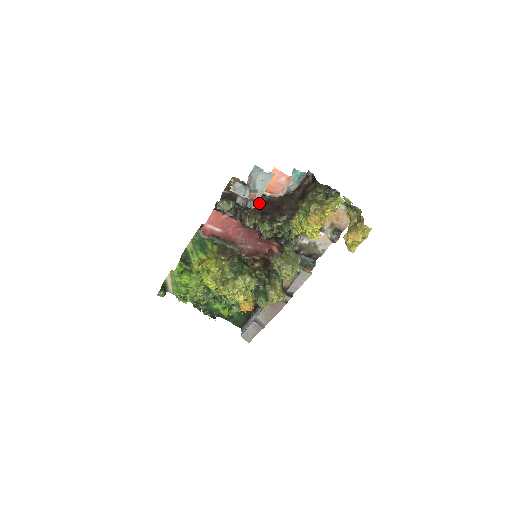
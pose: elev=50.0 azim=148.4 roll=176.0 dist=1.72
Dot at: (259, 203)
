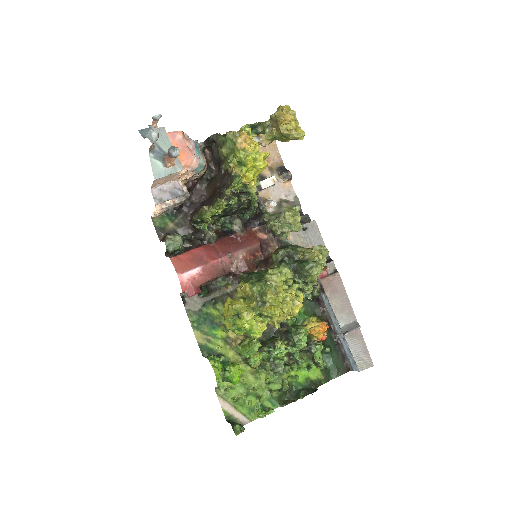
Dot at: occluded
